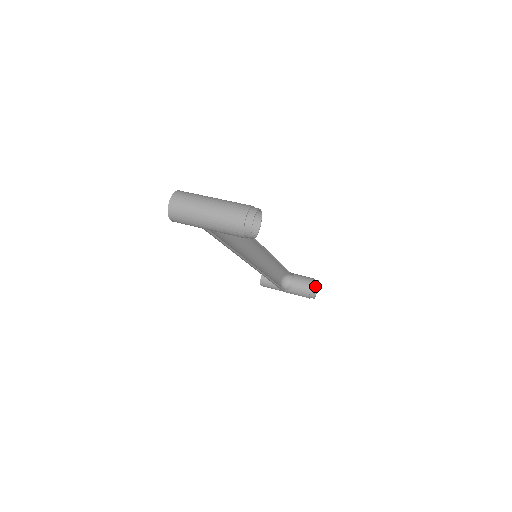
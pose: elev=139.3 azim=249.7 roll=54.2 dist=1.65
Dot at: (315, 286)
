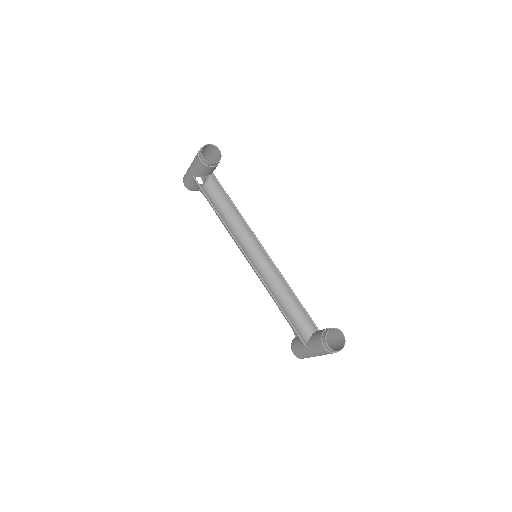
Dot at: (330, 328)
